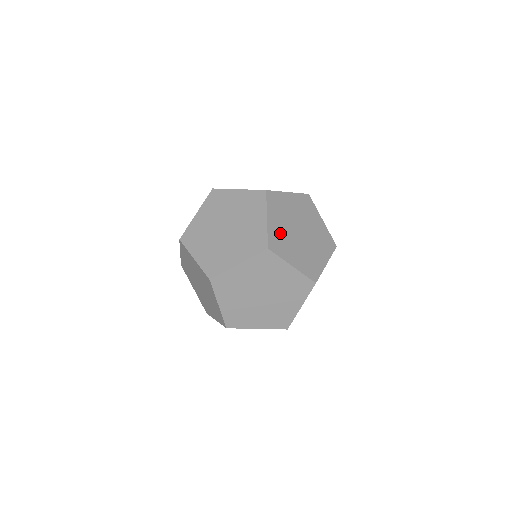
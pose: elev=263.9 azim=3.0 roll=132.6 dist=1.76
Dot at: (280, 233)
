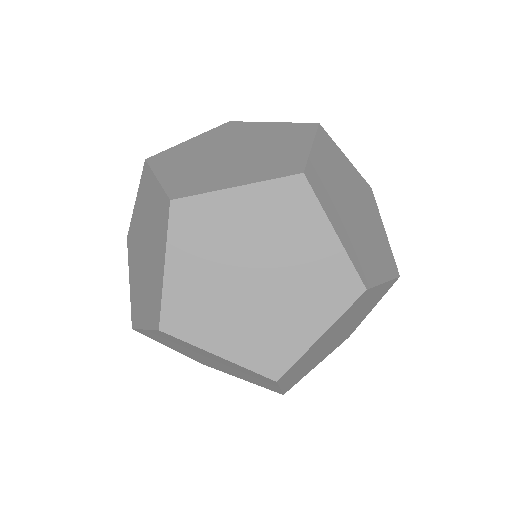
Dot at: occluded
